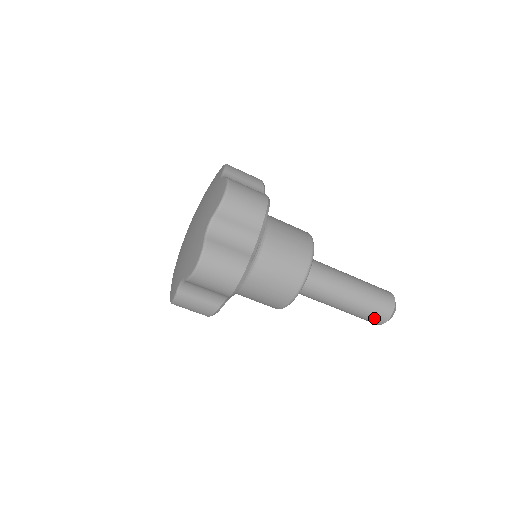
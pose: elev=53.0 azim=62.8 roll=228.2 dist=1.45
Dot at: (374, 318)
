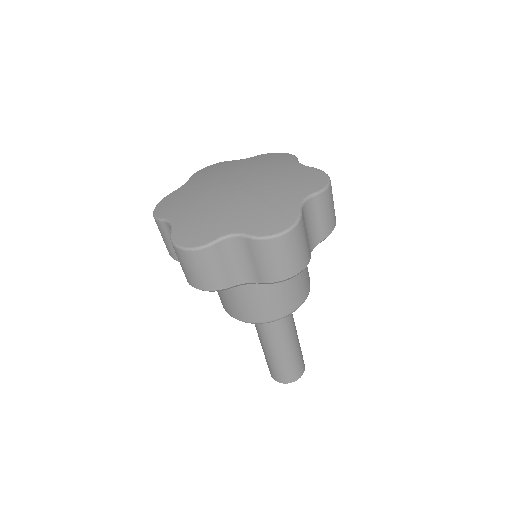
Dot at: (271, 370)
